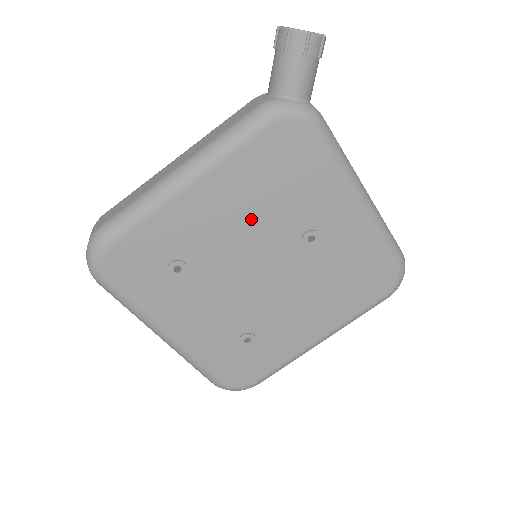
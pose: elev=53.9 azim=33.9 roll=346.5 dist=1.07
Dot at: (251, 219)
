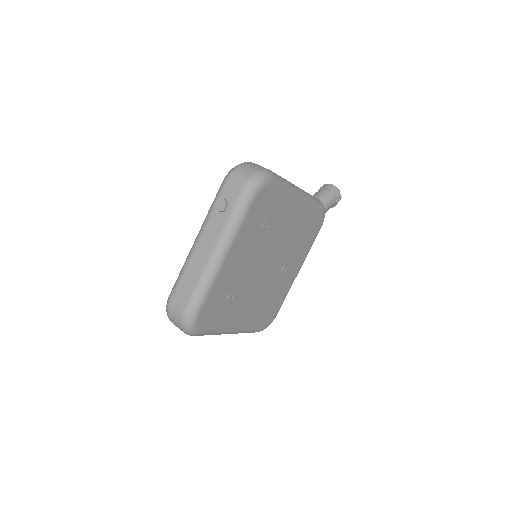
Dot at: (290, 237)
